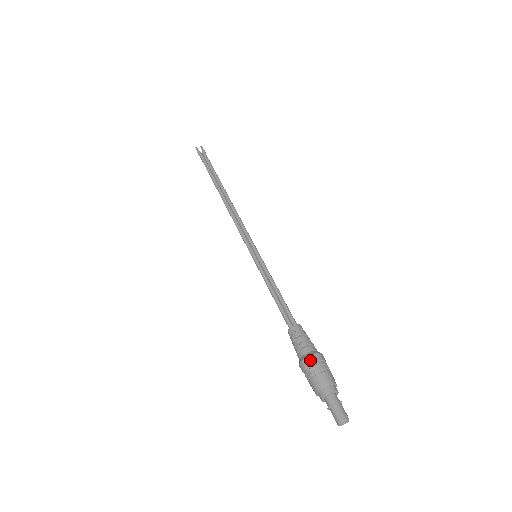
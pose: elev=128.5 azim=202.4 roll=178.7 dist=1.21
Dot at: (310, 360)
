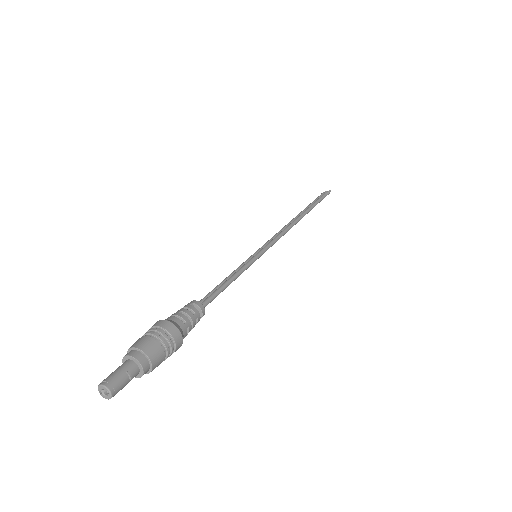
Dot at: (154, 324)
